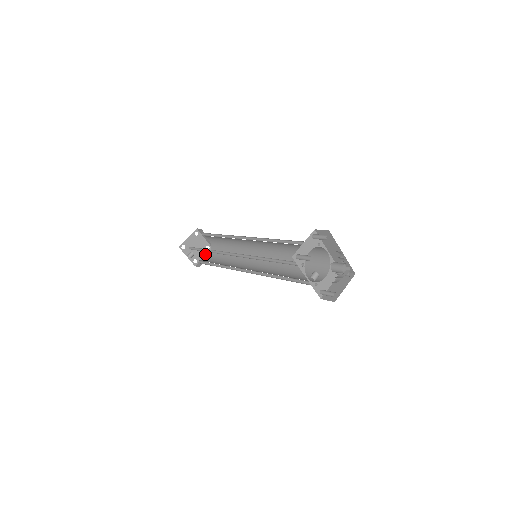
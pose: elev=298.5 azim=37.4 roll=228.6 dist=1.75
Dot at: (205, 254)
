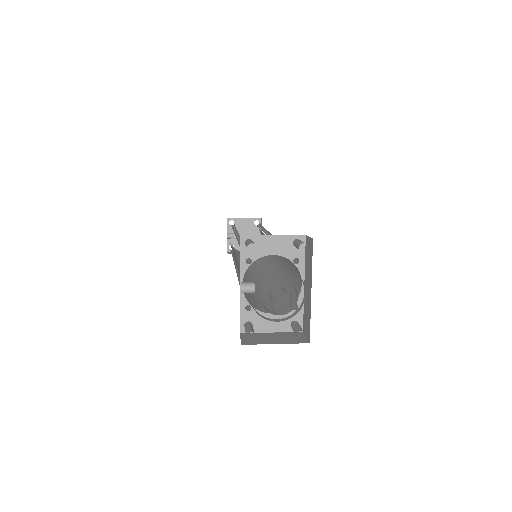
Dot at: occluded
